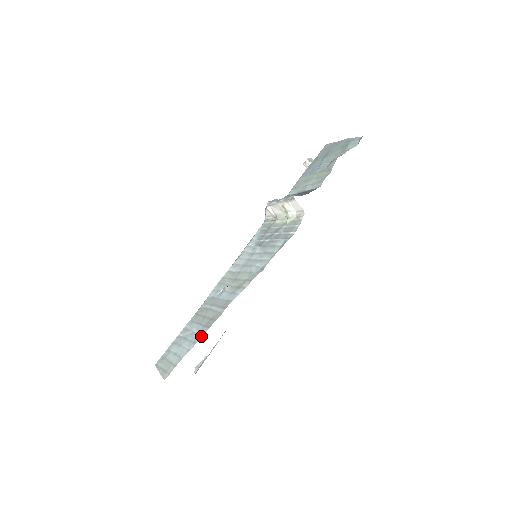
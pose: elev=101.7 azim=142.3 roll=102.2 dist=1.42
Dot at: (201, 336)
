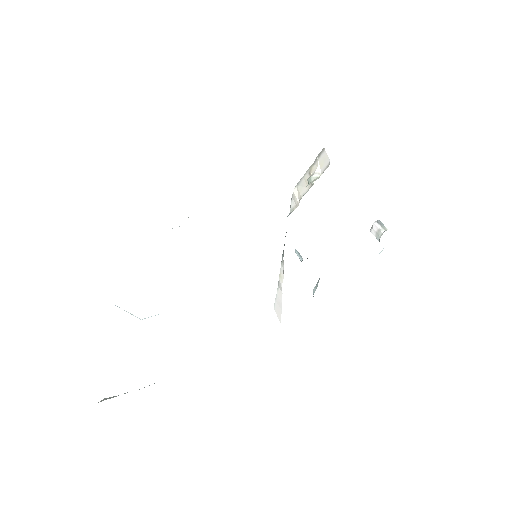
Dot at: occluded
